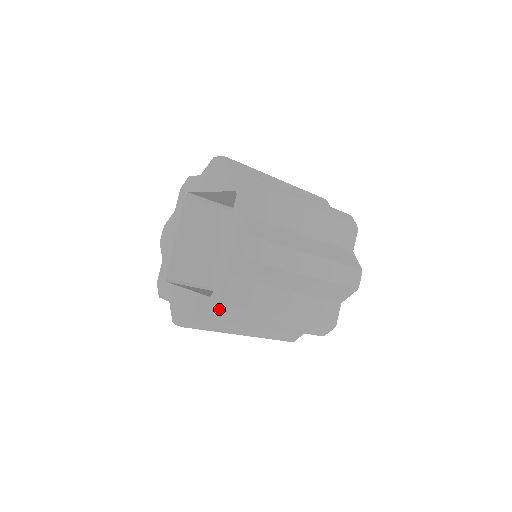
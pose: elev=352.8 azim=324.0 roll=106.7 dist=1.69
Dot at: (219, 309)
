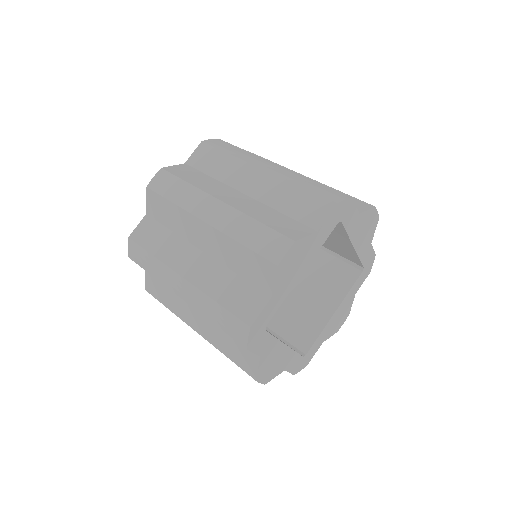
Dot at: (129, 242)
